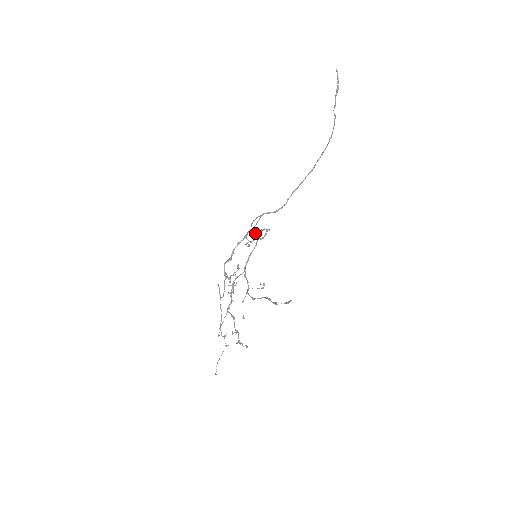
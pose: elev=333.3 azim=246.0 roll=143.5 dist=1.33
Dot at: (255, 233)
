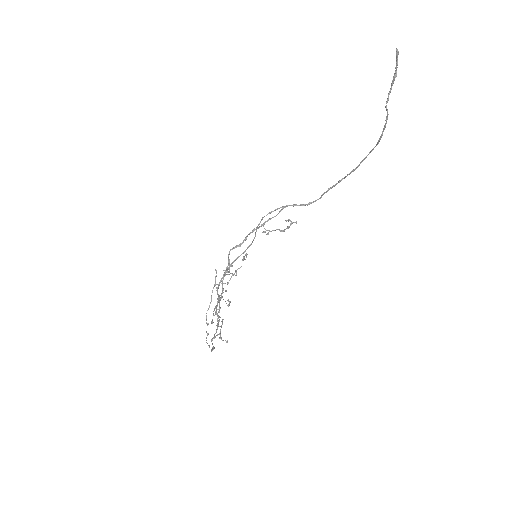
Dot at: (255, 234)
